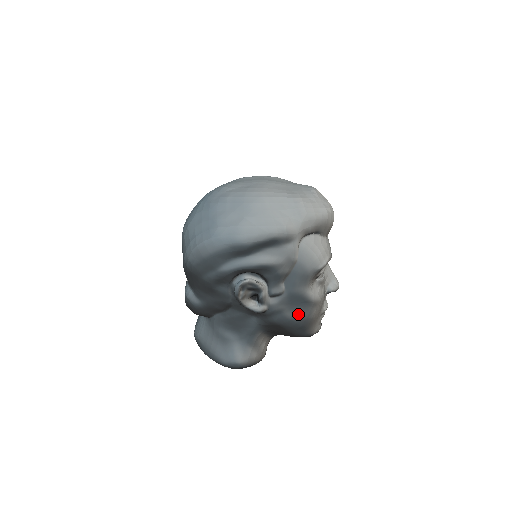
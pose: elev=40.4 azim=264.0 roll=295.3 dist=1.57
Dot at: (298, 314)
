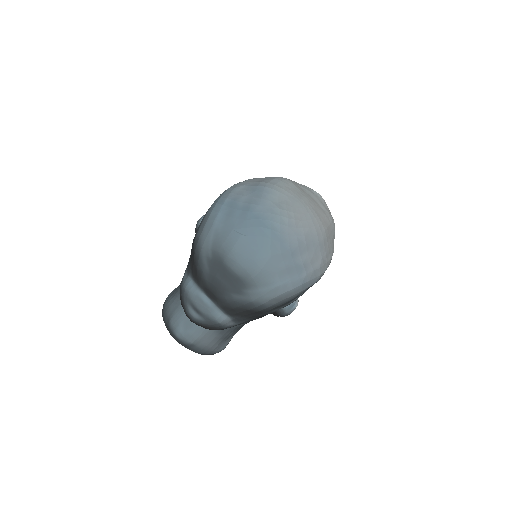
Dot at: occluded
